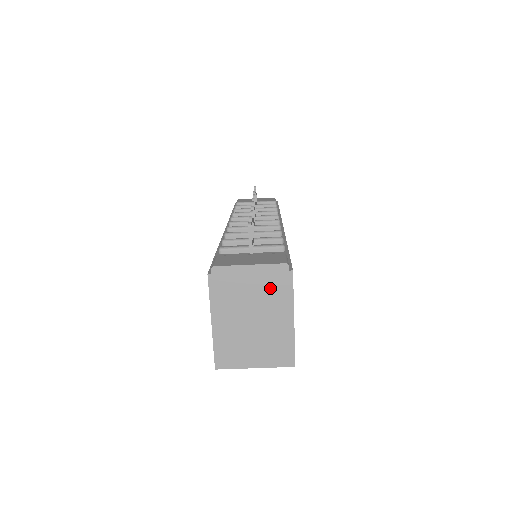
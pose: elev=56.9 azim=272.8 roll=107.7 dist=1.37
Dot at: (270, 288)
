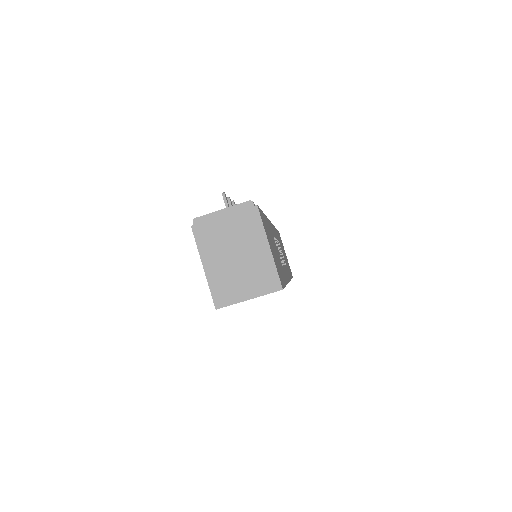
Dot at: (243, 224)
